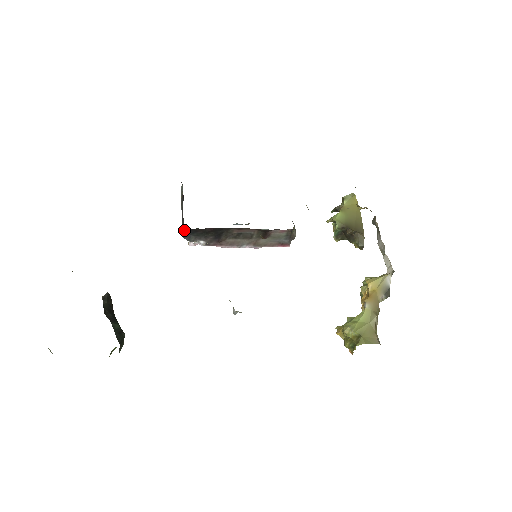
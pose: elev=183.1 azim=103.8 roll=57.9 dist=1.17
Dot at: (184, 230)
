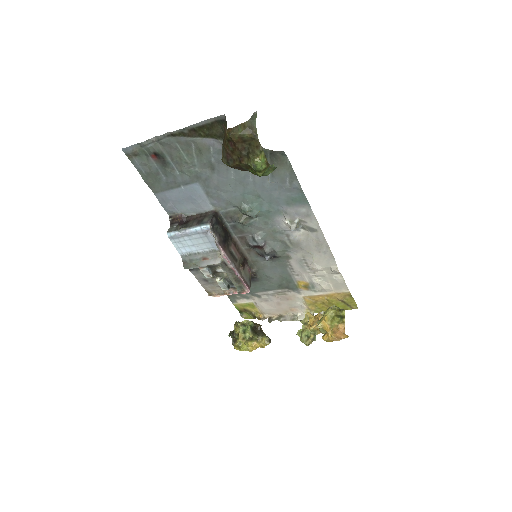
Dot at: (213, 216)
